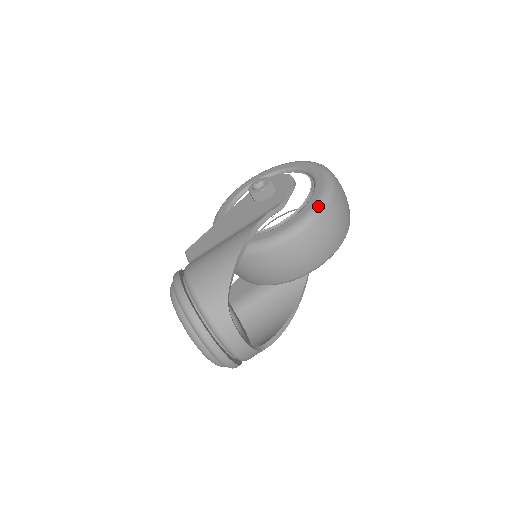
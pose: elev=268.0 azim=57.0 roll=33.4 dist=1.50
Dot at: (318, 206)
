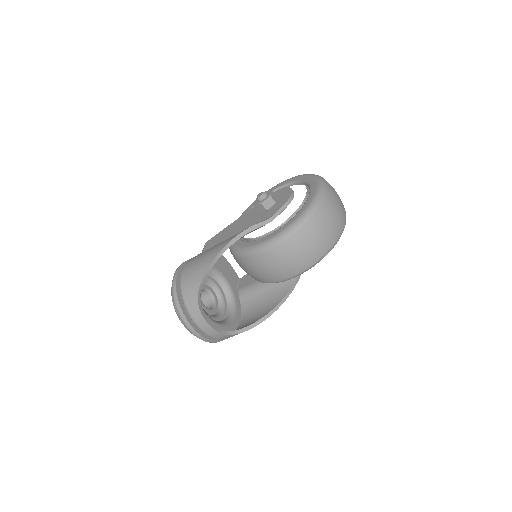
Dot at: (293, 226)
